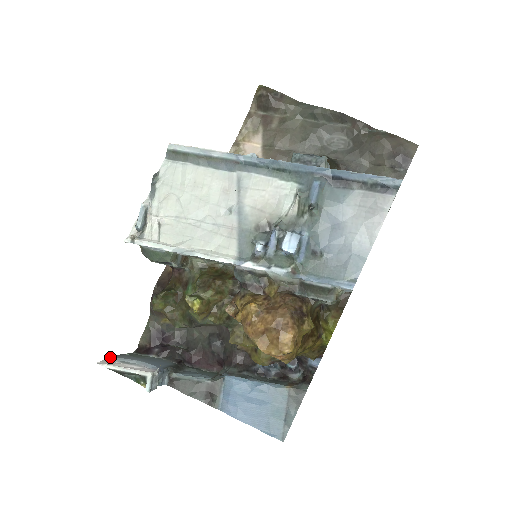
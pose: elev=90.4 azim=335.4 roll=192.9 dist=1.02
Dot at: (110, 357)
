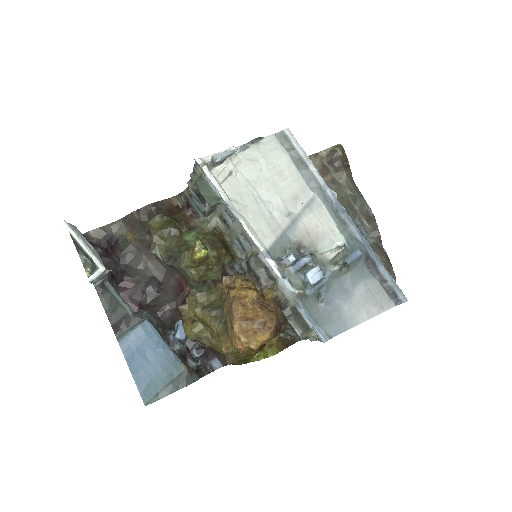
Dot at: occluded
